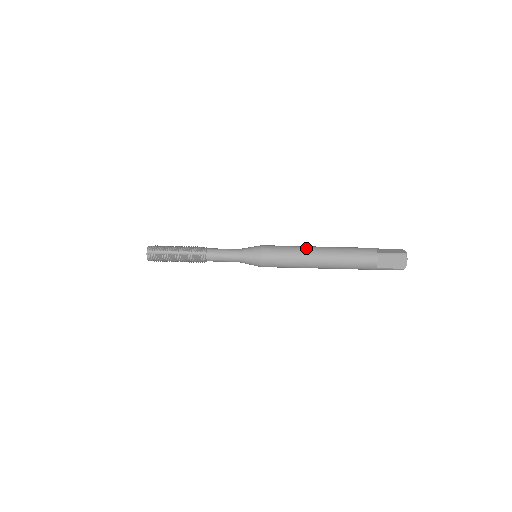
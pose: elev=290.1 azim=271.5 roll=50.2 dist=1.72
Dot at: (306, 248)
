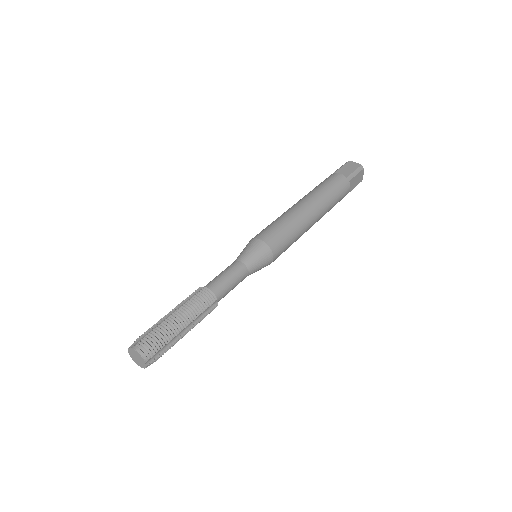
Dot at: occluded
